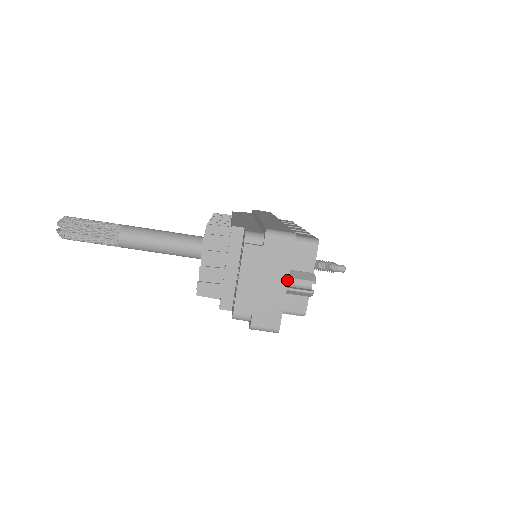
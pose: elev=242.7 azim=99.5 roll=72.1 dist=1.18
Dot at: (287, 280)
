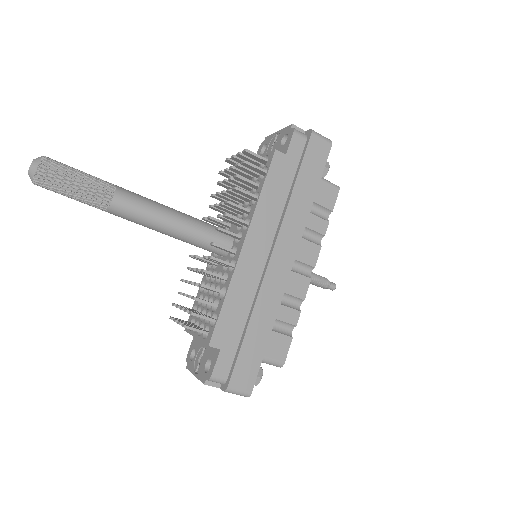
Dot at: occluded
